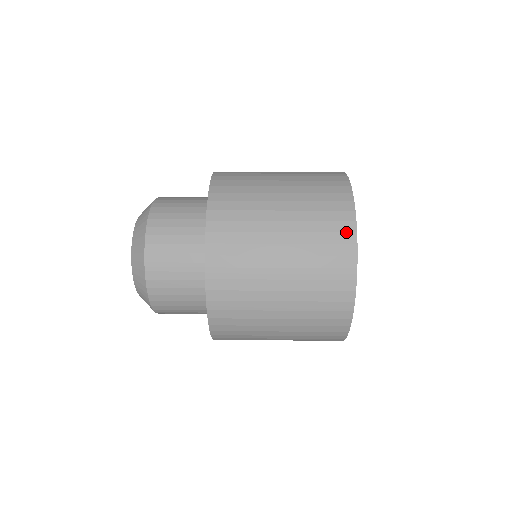
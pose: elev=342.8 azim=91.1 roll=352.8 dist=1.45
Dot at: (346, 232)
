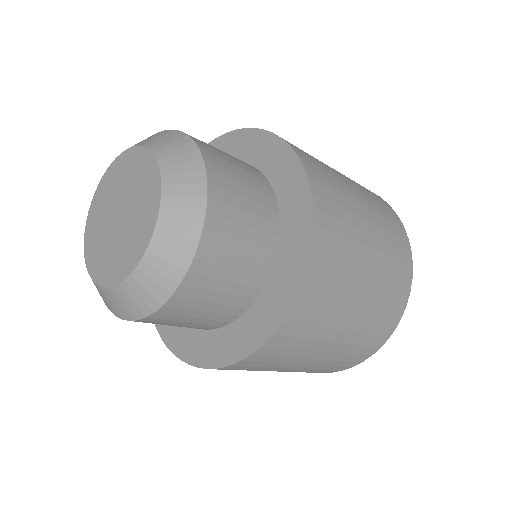
Dot at: (374, 193)
